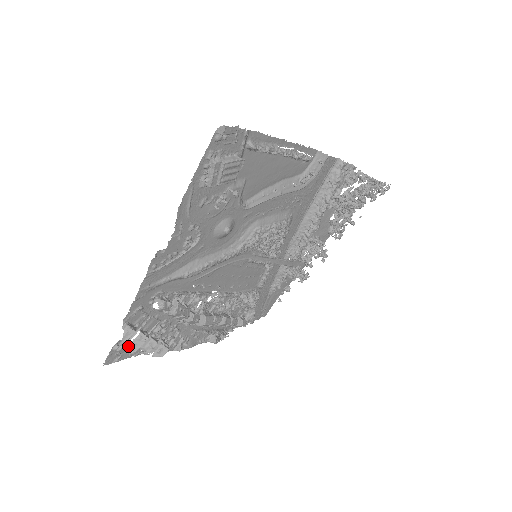
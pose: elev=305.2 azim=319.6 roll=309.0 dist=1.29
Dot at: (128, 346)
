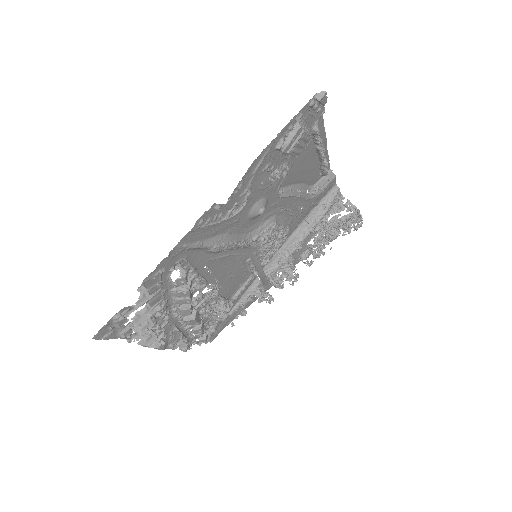
Dot at: (128, 319)
